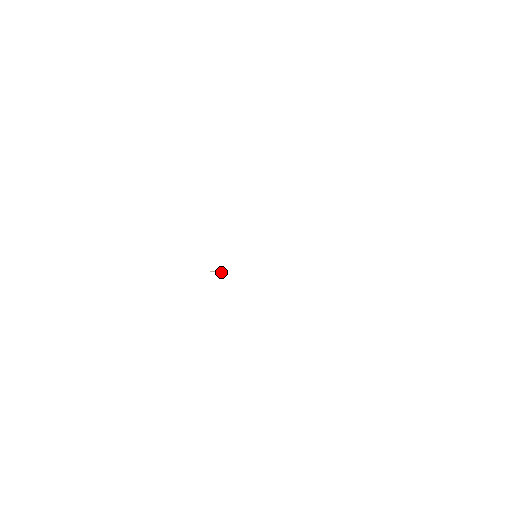
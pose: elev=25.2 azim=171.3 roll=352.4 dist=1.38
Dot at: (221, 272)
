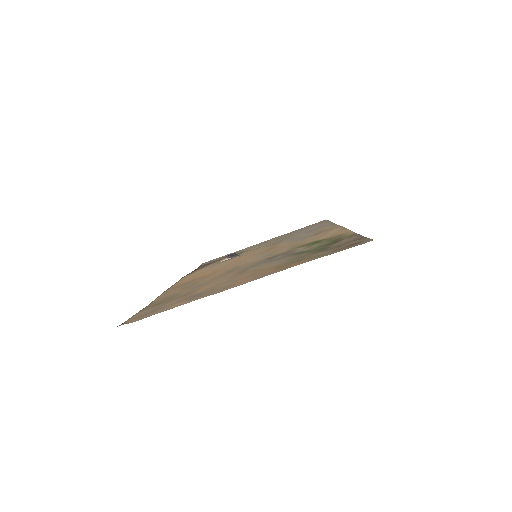
Dot at: (231, 258)
